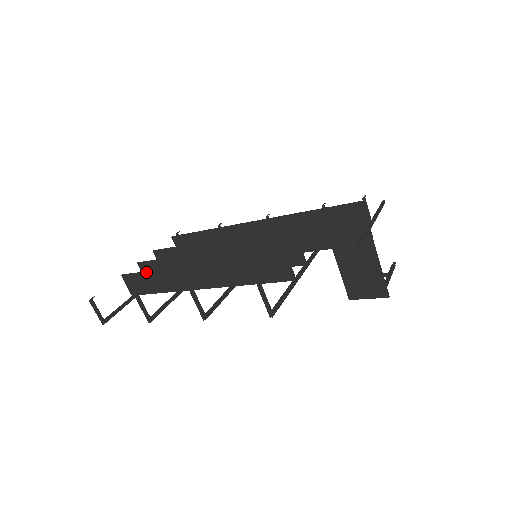
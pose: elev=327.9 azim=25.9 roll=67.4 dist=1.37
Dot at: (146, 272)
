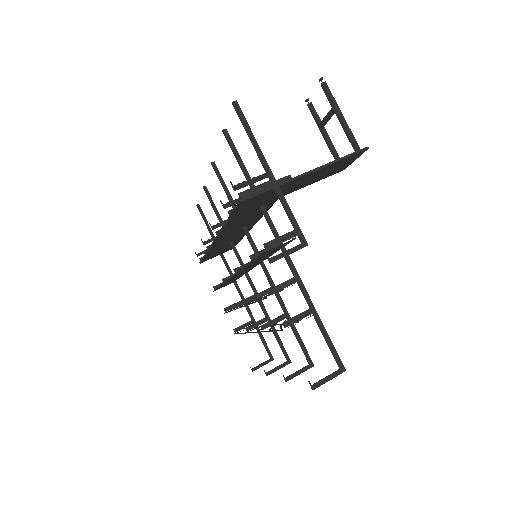
Dot at: occluded
